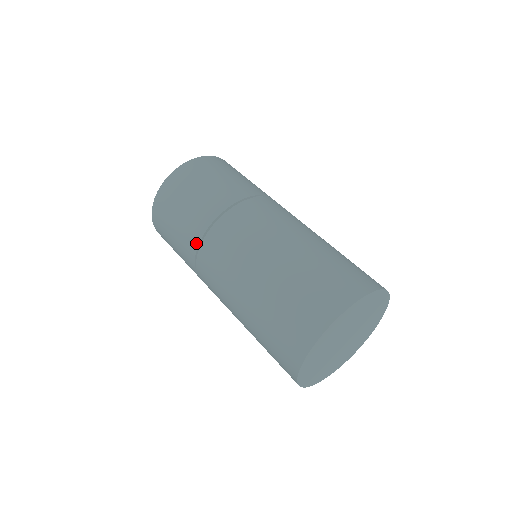
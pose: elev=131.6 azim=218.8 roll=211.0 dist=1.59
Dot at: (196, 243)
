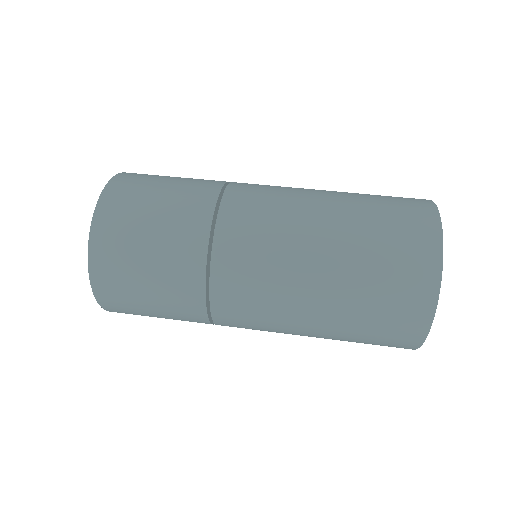
Dot at: (204, 237)
